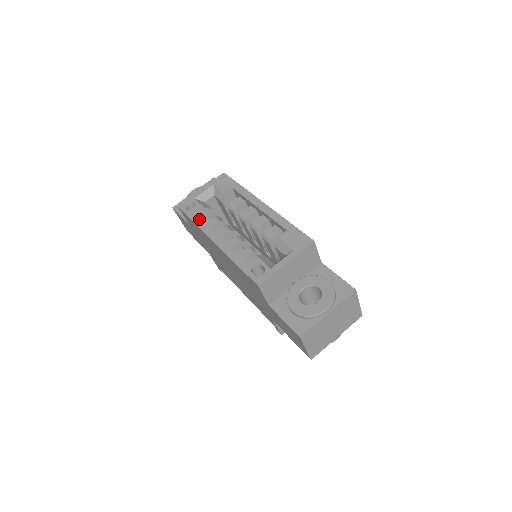
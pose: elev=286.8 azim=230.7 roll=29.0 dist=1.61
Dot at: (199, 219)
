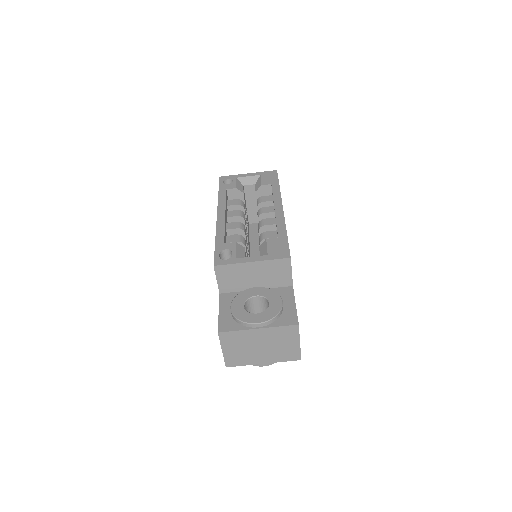
Dot at: (224, 194)
